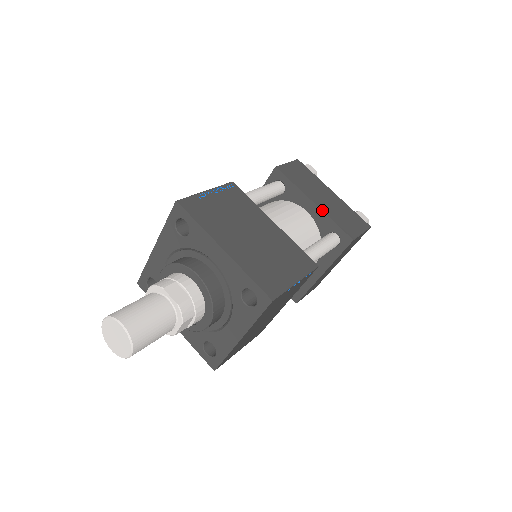
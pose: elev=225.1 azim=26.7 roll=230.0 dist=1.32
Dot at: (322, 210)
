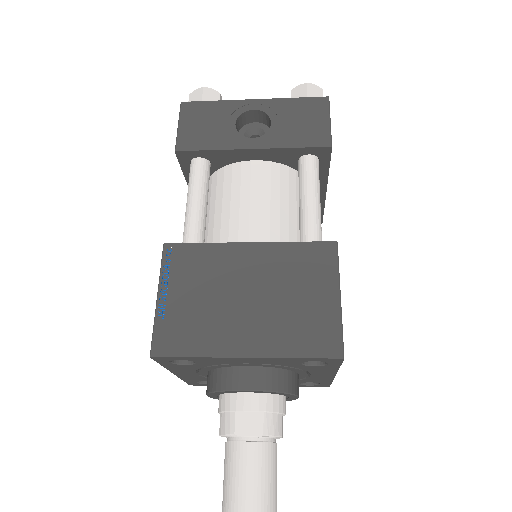
Dot at: occluded
